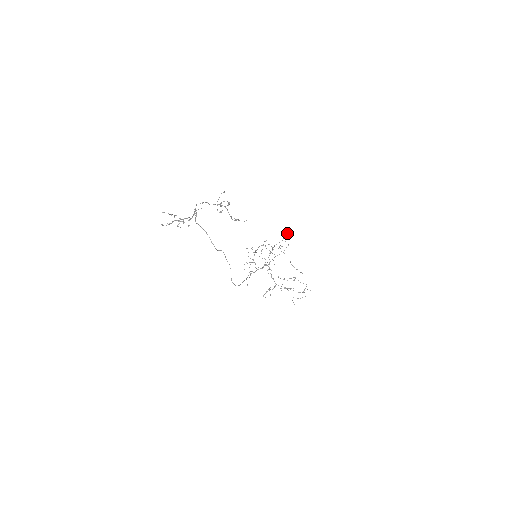
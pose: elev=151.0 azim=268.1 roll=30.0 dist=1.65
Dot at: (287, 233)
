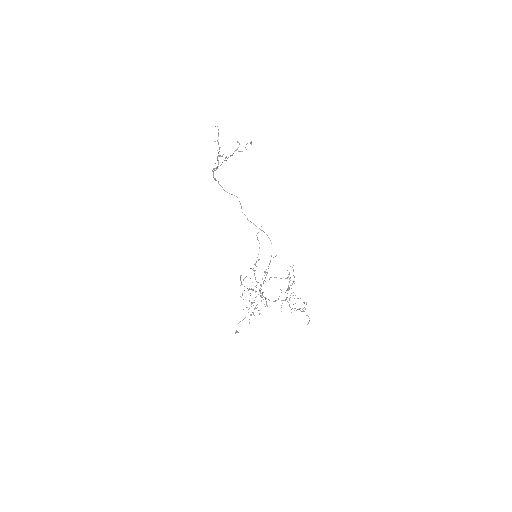
Dot at: (258, 240)
